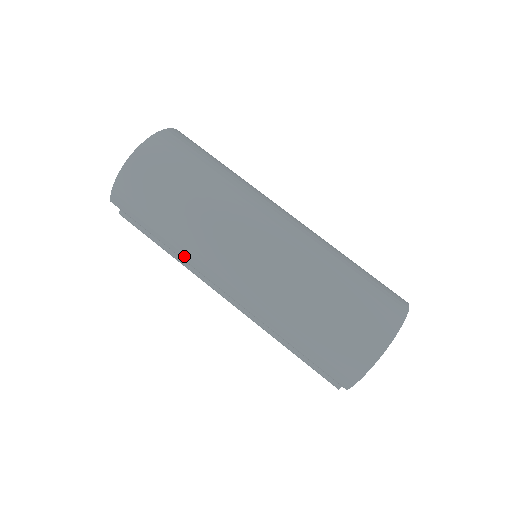
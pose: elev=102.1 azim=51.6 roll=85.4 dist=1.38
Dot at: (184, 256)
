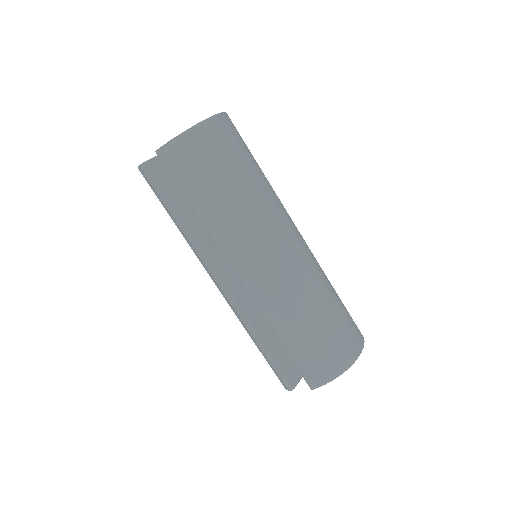
Dot at: (216, 232)
